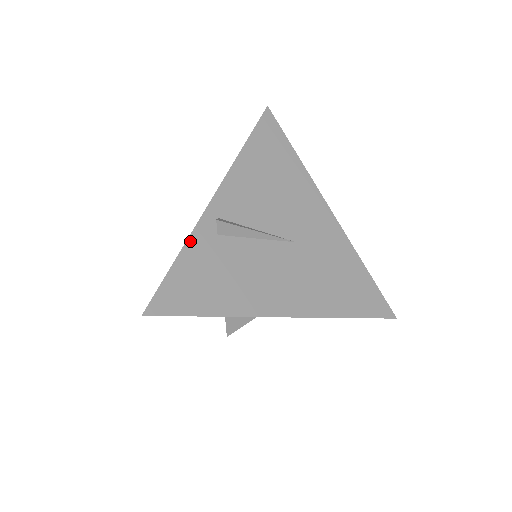
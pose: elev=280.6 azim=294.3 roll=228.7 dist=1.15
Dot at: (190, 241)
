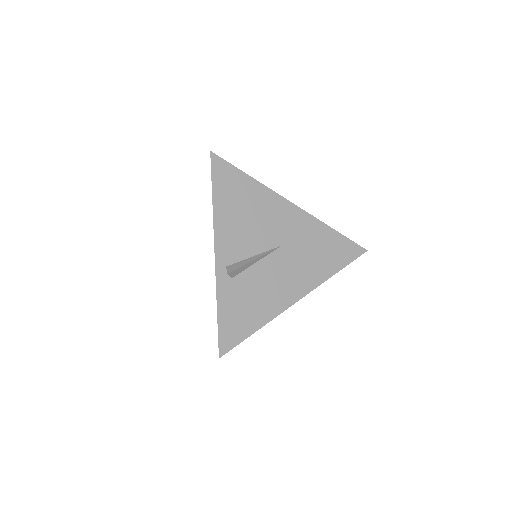
Dot at: (218, 295)
